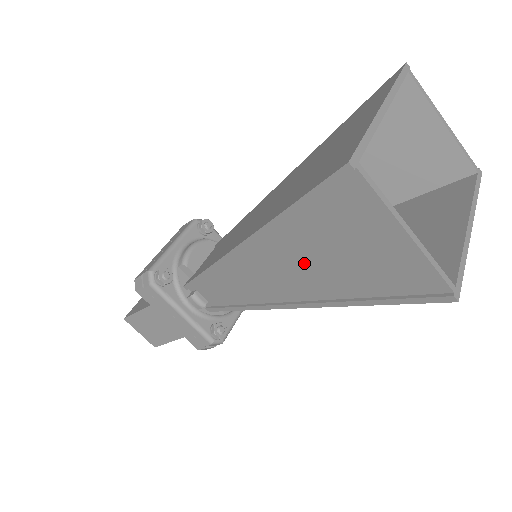
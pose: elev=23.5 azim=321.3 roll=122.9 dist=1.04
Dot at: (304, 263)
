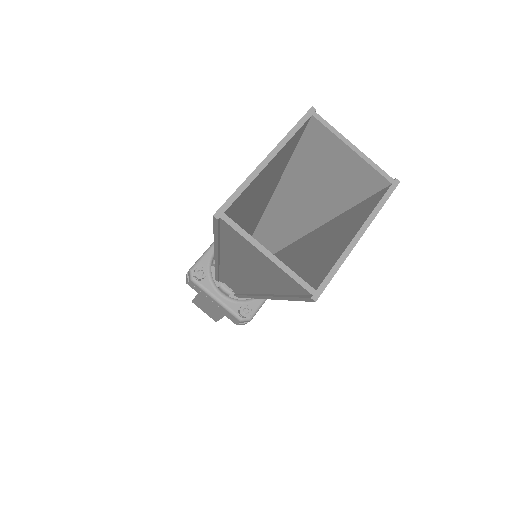
Dot at: (247, 270)
